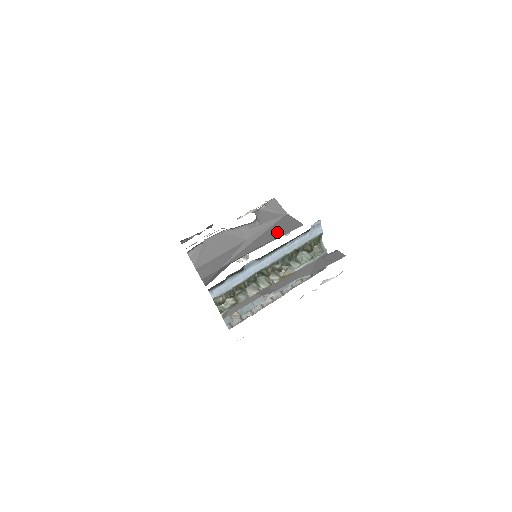
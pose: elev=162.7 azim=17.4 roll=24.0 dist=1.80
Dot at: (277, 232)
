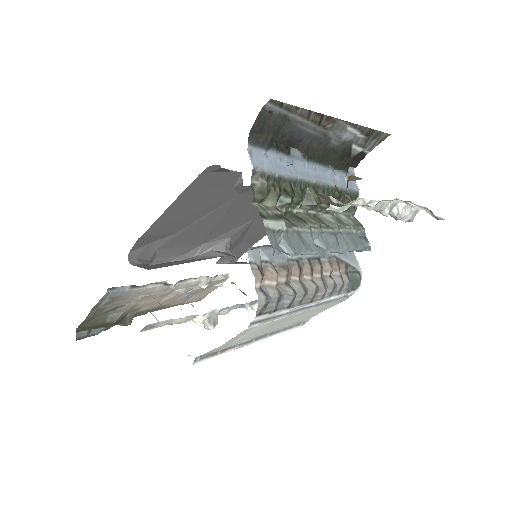
Dot at: occluded
